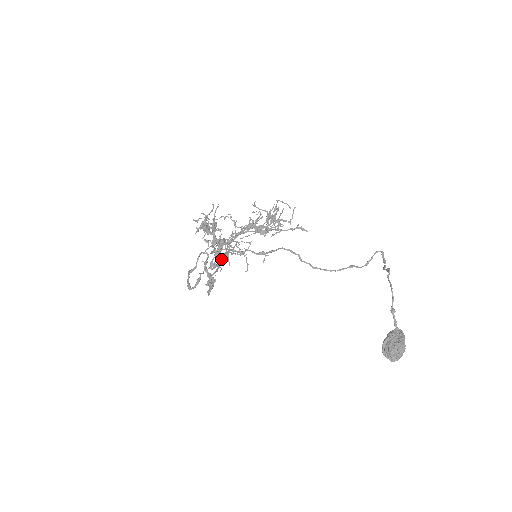
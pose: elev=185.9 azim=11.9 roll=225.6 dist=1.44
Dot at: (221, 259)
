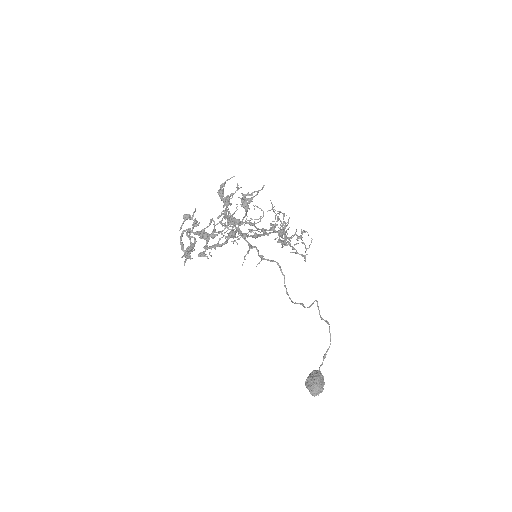
Dot at: occluded
